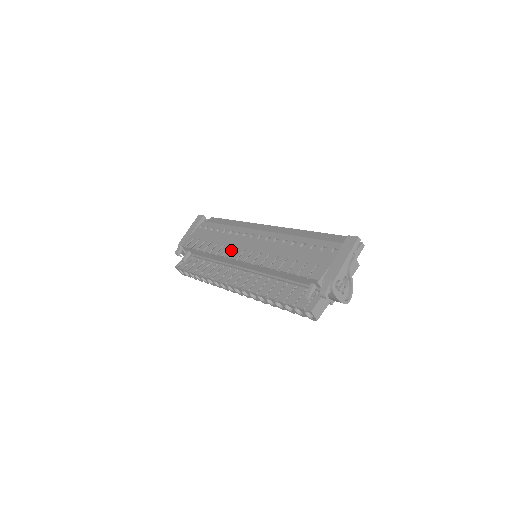
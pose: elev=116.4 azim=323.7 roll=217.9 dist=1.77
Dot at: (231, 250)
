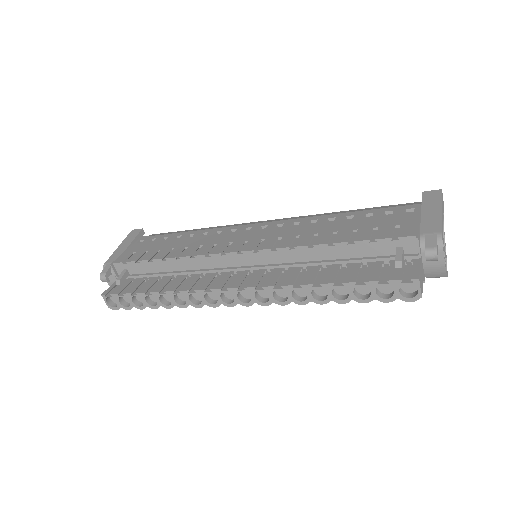
Dot at: (219, 246)
